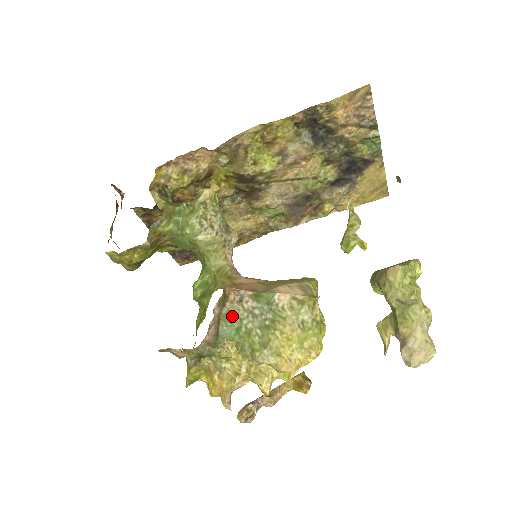
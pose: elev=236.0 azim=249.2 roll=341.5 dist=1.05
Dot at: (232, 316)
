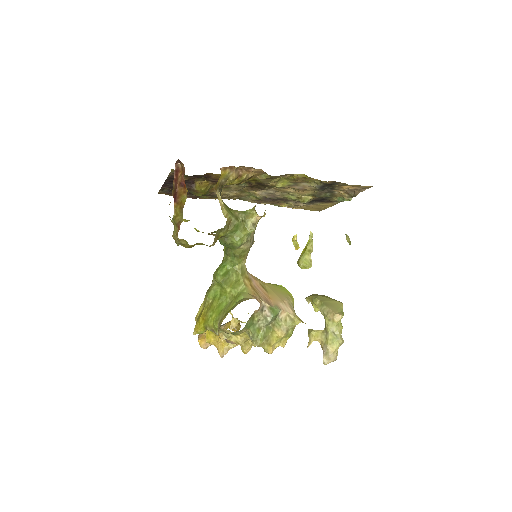
Dot at: (254, 317)
